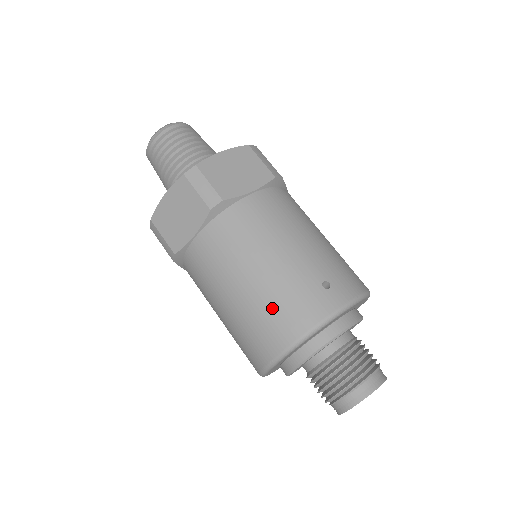
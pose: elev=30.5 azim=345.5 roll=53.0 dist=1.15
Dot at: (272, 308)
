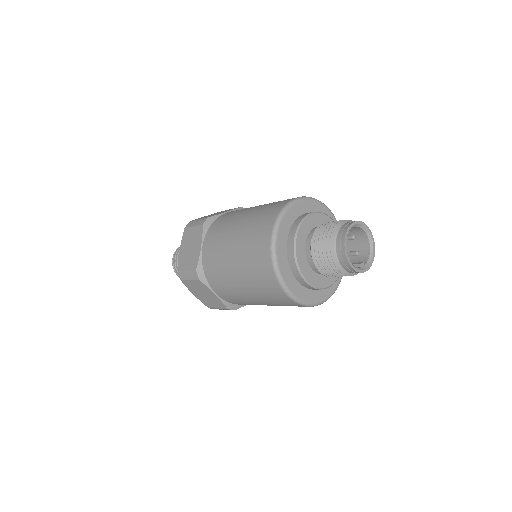
Dot at: (254, 226)
